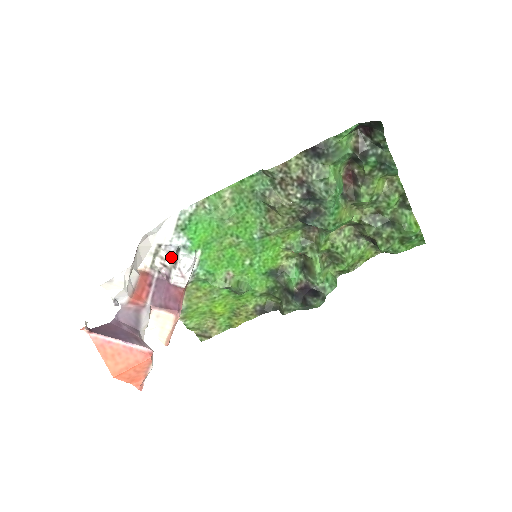
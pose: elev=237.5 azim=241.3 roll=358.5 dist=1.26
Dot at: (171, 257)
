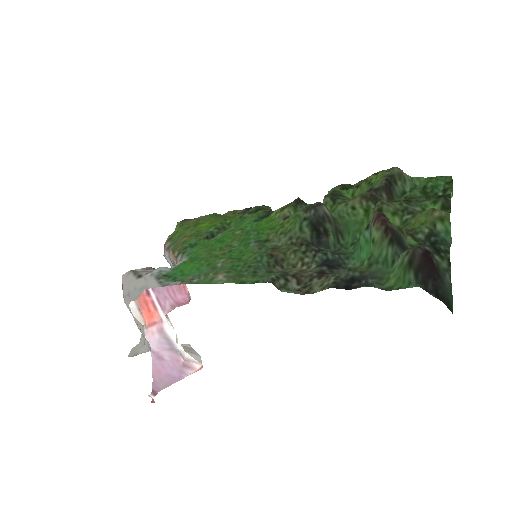
Dot at: occluded
